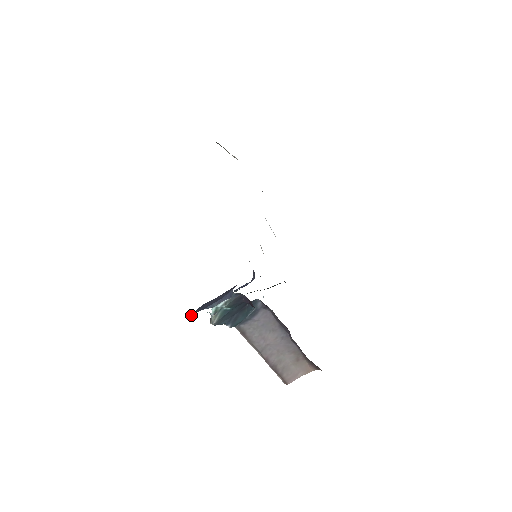
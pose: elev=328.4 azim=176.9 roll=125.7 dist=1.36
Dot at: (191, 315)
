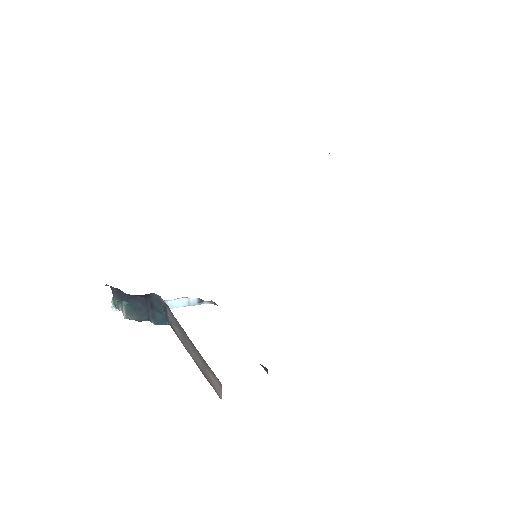
Dot at: (113, 310)
